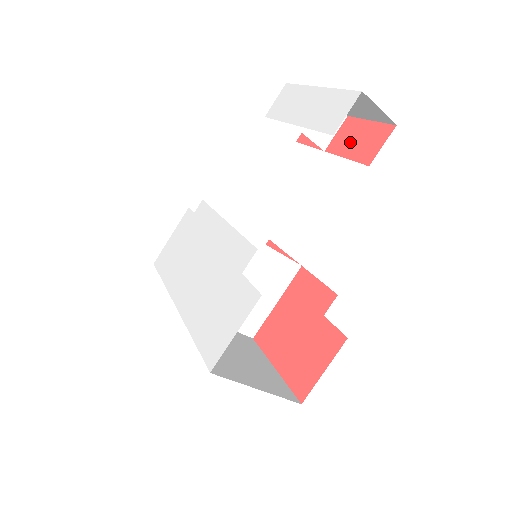
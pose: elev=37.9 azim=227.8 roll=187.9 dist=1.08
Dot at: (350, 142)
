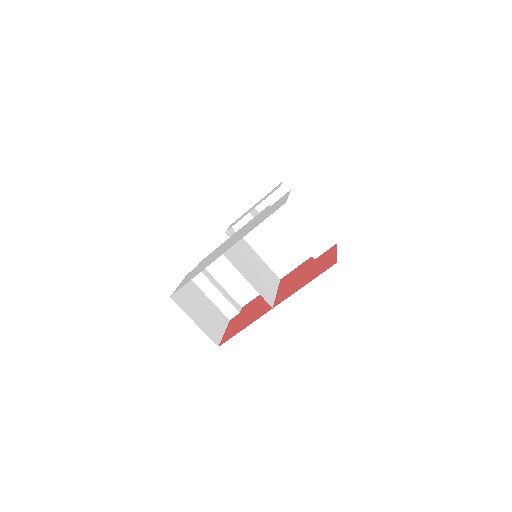
Dot at: occluded
